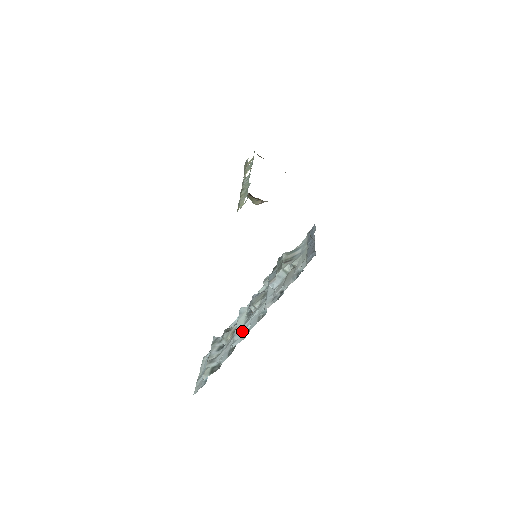
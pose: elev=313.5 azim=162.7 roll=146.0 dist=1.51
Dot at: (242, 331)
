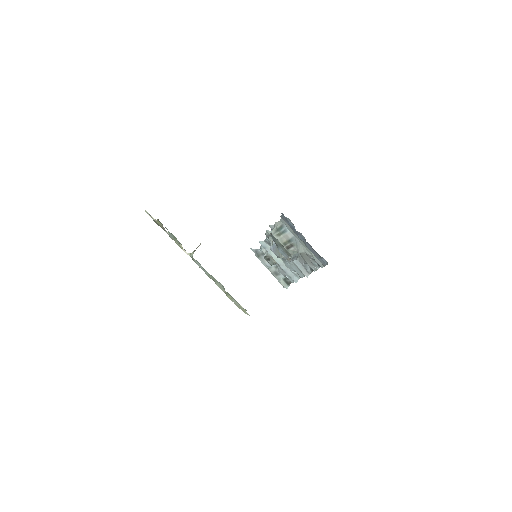
Dot at: (289, 270)
